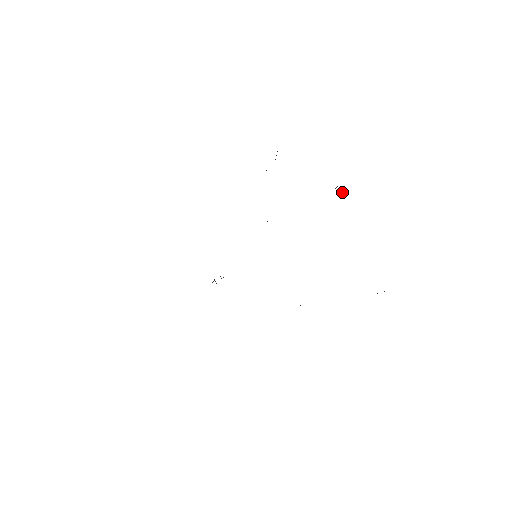
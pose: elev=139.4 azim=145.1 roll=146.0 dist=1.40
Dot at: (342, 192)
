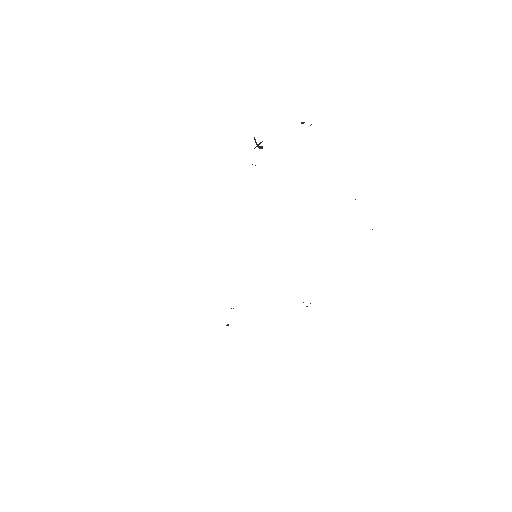
Dot at: occluded
